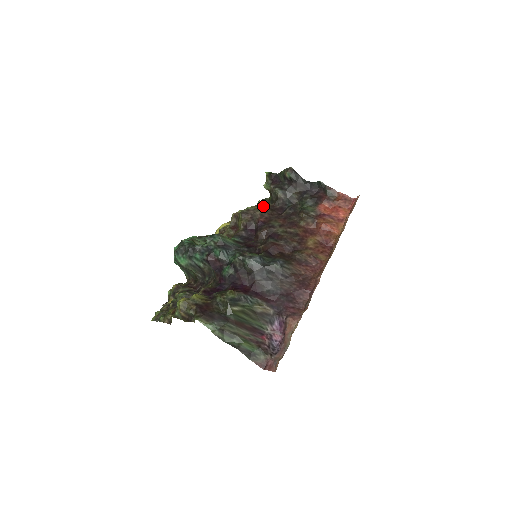
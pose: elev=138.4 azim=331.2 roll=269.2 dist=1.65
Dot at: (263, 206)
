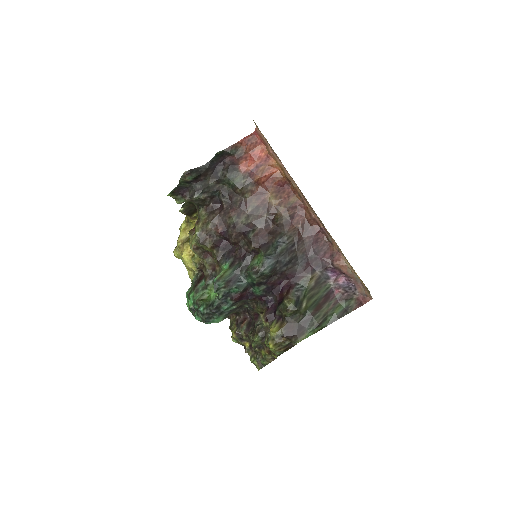
Dot at: (202, 218)
